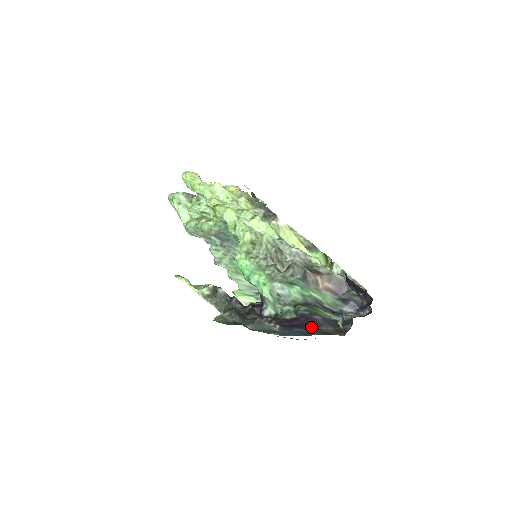
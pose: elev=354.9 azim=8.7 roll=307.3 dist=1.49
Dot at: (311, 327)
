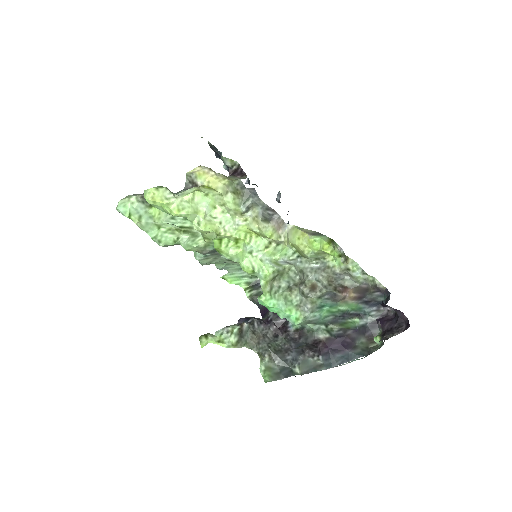
Dot at: (348, 346)
